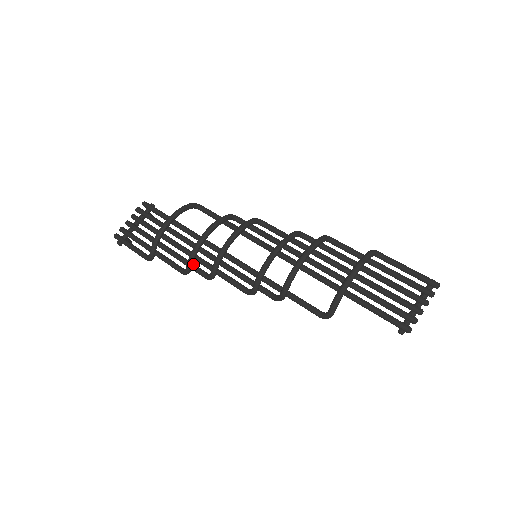
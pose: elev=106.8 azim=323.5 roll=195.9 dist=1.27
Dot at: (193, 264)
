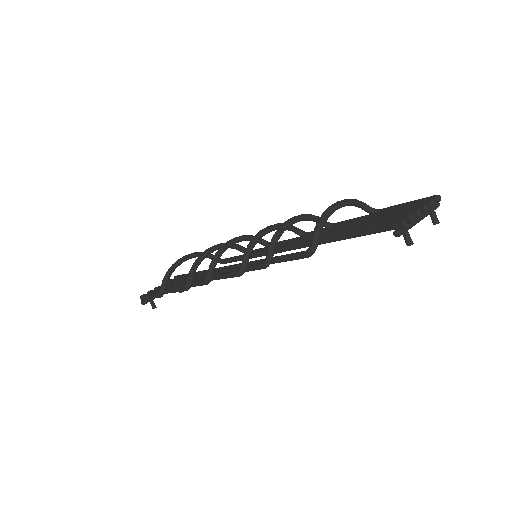
Dot at: (197, 280)
